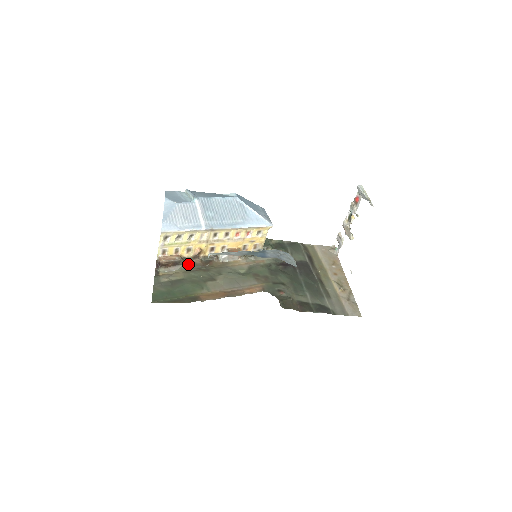
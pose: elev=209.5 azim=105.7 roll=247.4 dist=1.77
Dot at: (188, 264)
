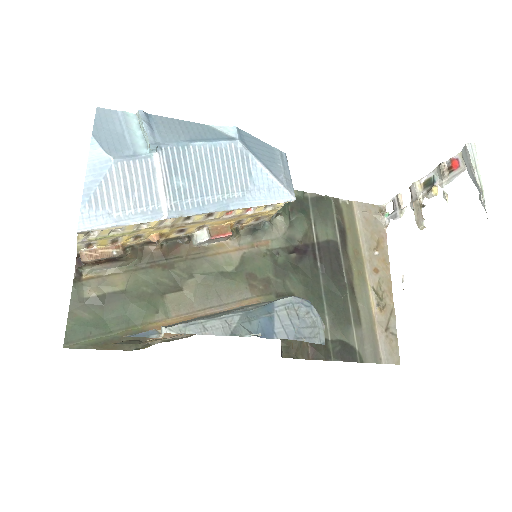
Dot at: (136, 256)
